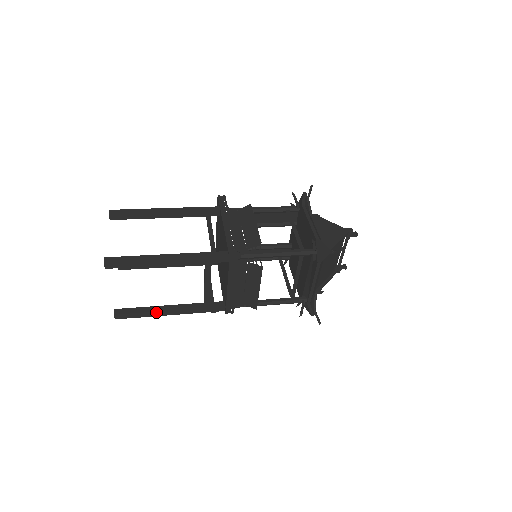
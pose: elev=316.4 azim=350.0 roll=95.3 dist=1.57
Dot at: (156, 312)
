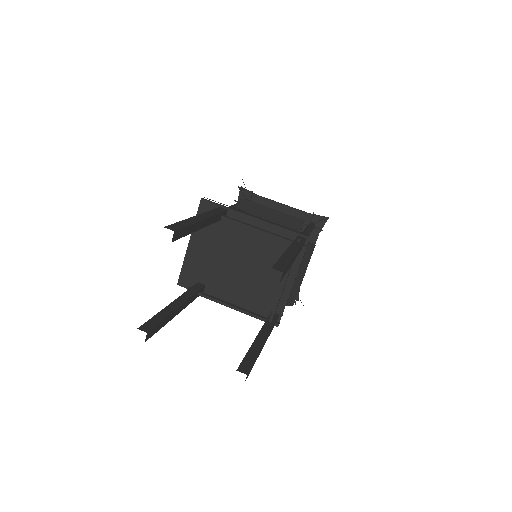
Dot at: (260, 349)
